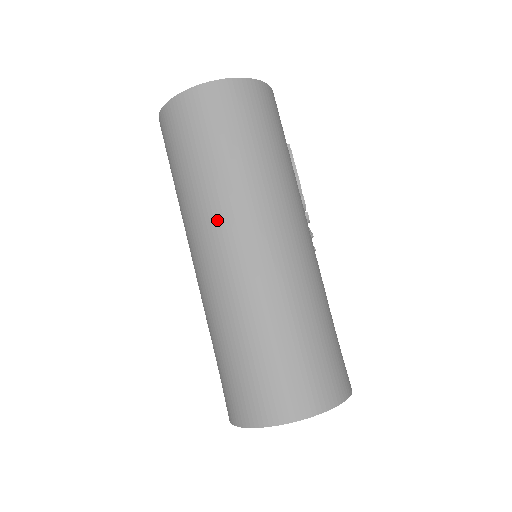
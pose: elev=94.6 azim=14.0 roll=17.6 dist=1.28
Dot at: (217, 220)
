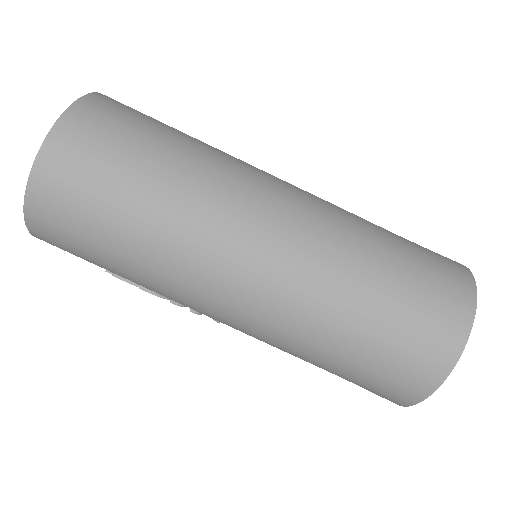
Dot at: (222, 213)
